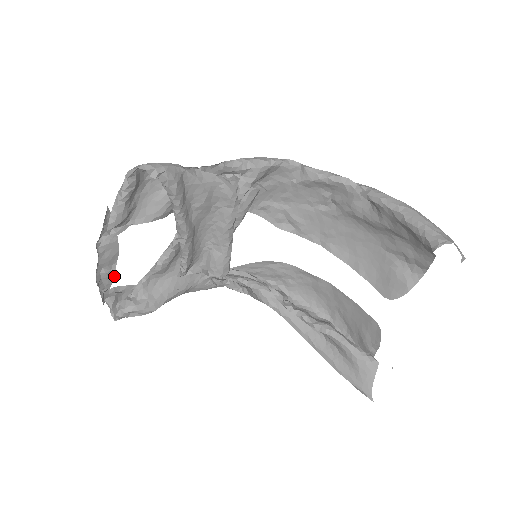
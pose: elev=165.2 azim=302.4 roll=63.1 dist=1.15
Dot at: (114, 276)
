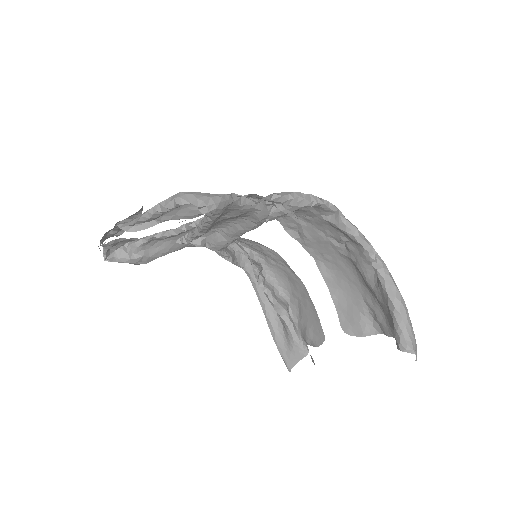
Dot at: (119, 235)
